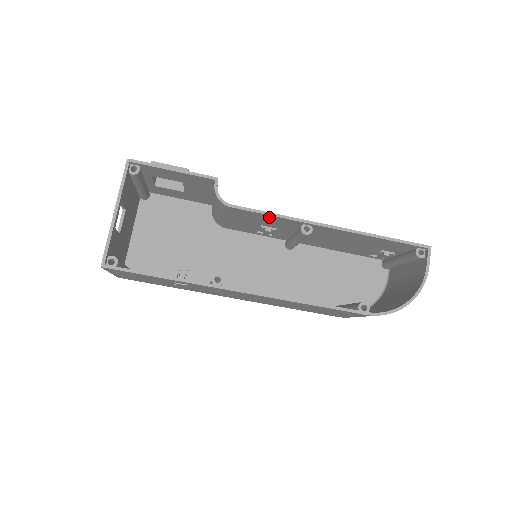
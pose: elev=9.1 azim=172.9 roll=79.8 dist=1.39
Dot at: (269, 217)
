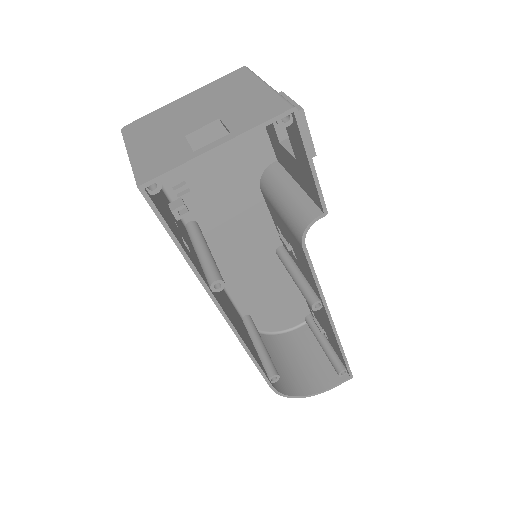
Dot at: (311, 274)
